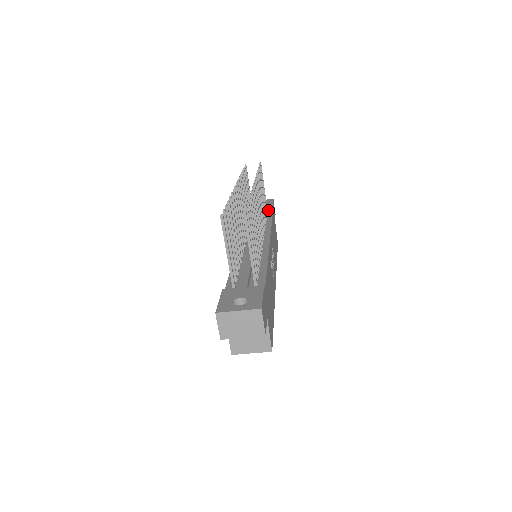
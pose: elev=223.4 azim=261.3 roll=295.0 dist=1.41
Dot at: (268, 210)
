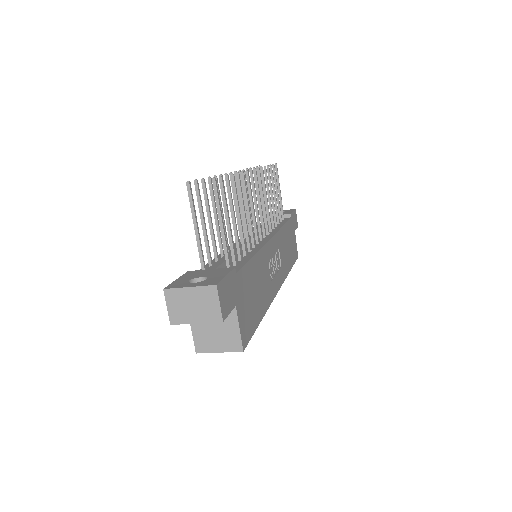
Dot at: (286, 218)
